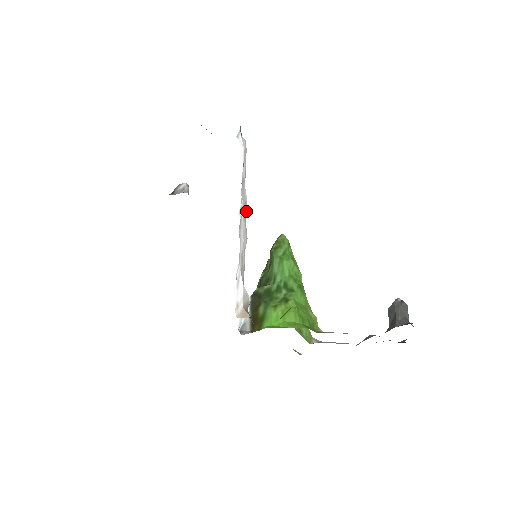
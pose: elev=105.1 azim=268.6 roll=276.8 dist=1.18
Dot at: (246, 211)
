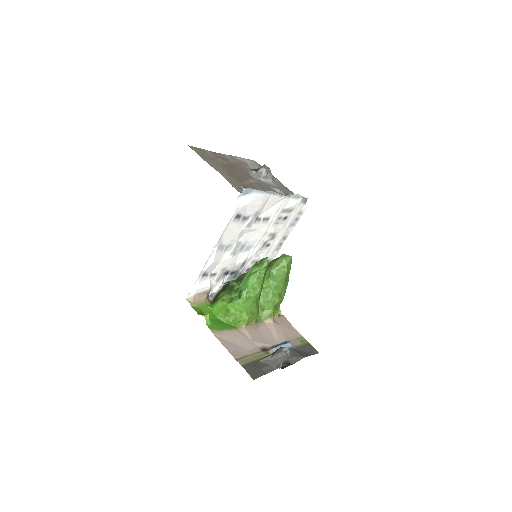
Dot at: (294, 210)
